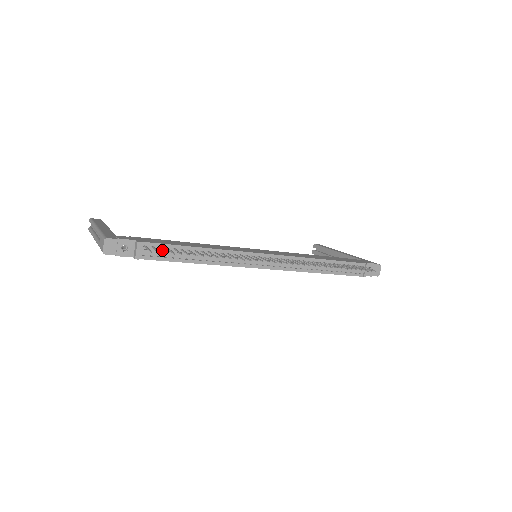
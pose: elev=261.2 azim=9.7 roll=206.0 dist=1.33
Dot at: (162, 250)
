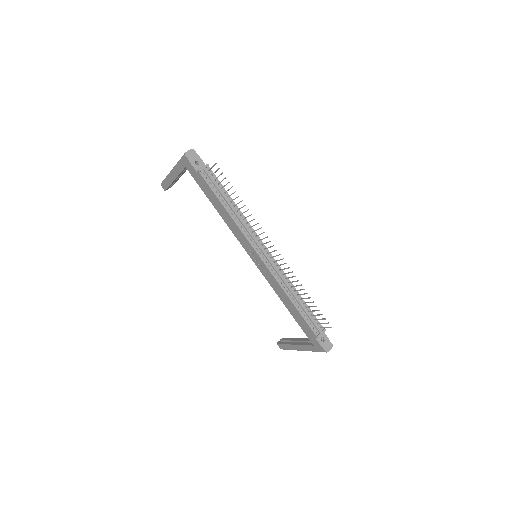
Dot at: (218, 176)
